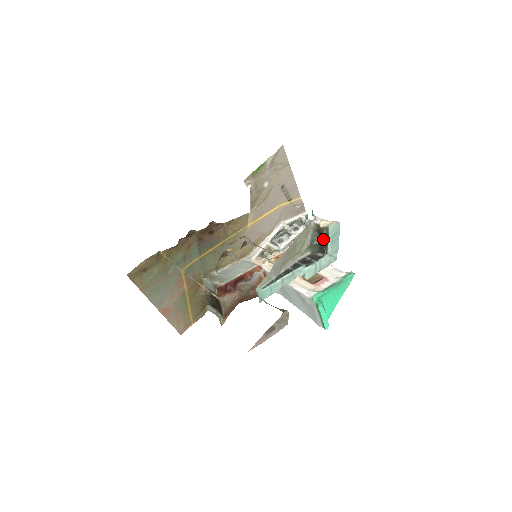
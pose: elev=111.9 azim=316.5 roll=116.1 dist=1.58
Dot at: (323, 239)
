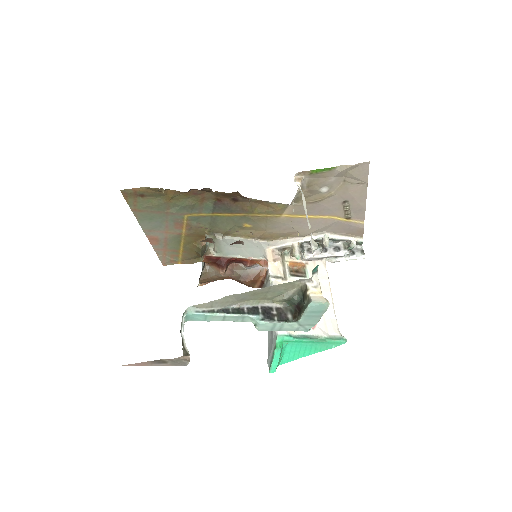
Dot at: (302, 305)
